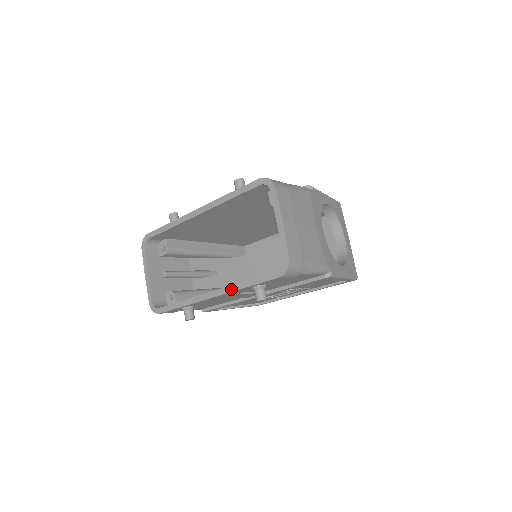
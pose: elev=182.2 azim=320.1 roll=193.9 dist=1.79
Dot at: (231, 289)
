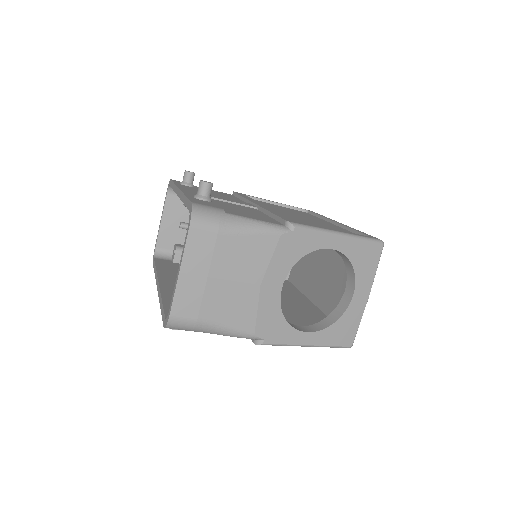
Dot at: (159, 296)
